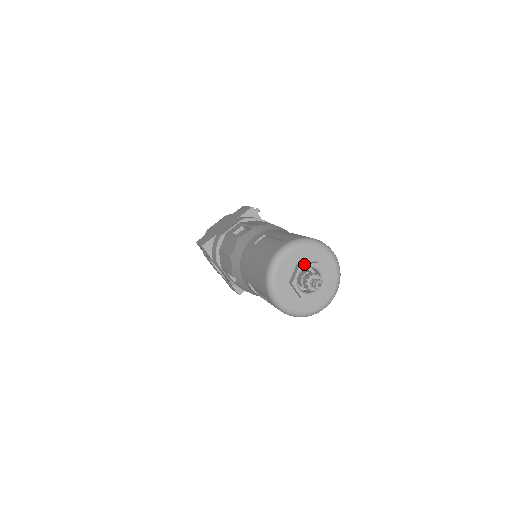
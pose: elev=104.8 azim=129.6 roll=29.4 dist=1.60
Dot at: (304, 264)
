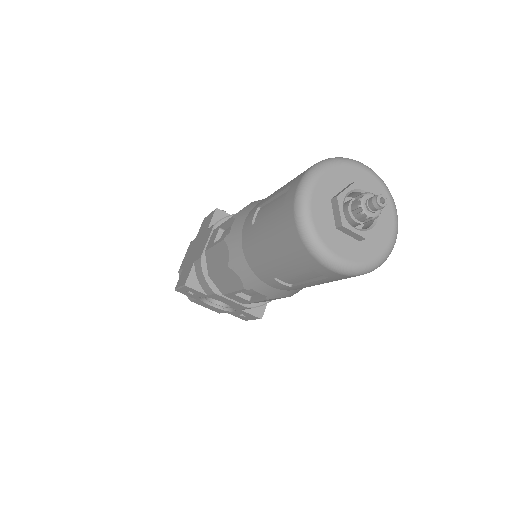
Dot at: (341, 192)
